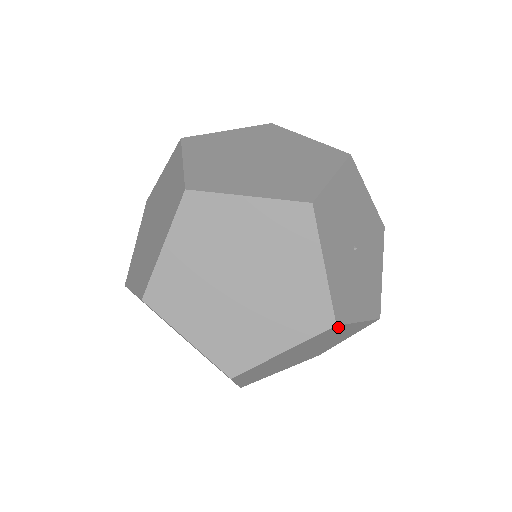
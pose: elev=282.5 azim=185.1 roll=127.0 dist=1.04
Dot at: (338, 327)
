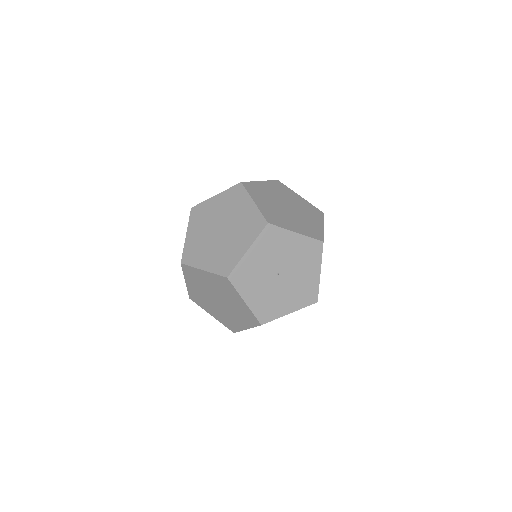
Dot at: (230, 284)
